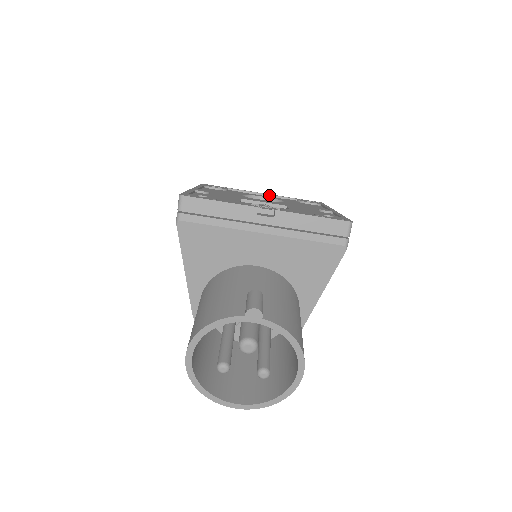
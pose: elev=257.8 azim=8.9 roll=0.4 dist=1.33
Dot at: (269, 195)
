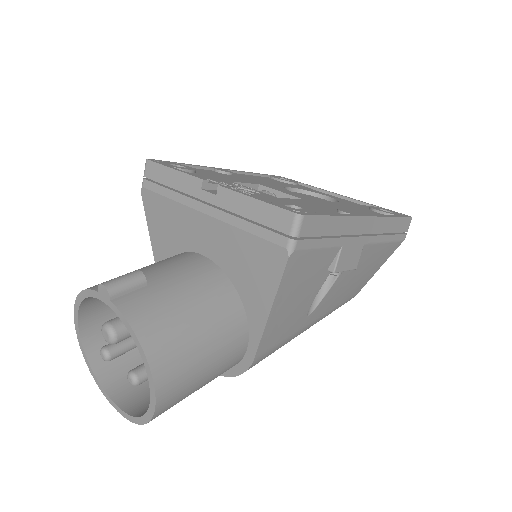
Dot at: (345, 197)
